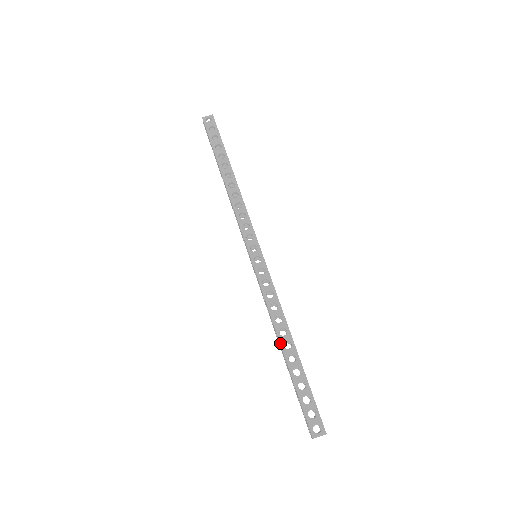
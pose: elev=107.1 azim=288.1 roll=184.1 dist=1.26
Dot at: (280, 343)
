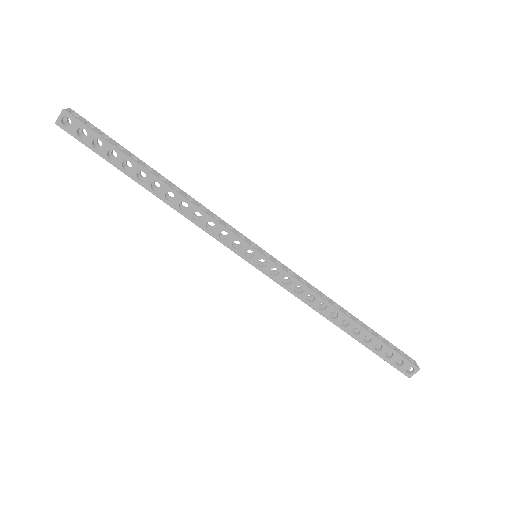
Dot at: (337, 326)
